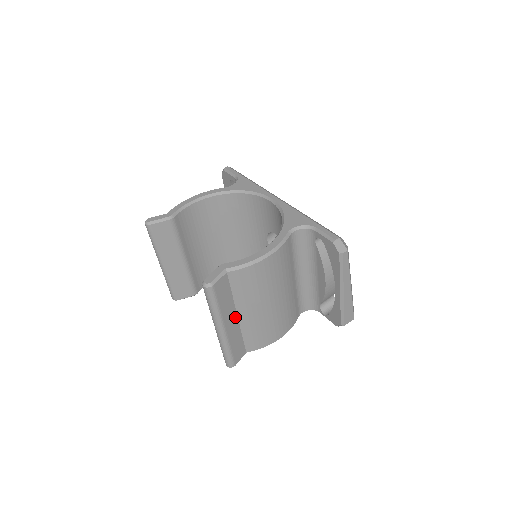
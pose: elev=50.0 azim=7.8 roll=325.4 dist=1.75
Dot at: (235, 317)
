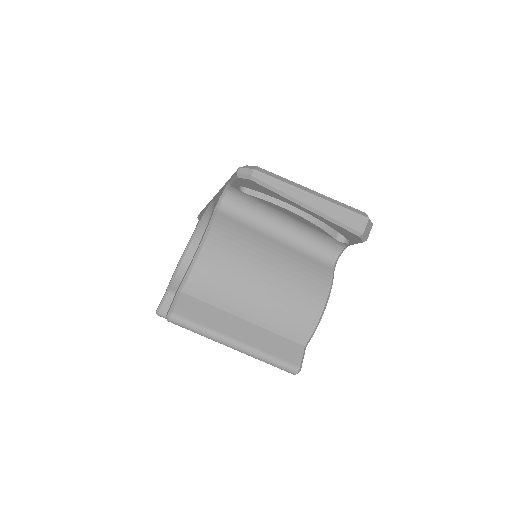
Dot at: (243, 323)
